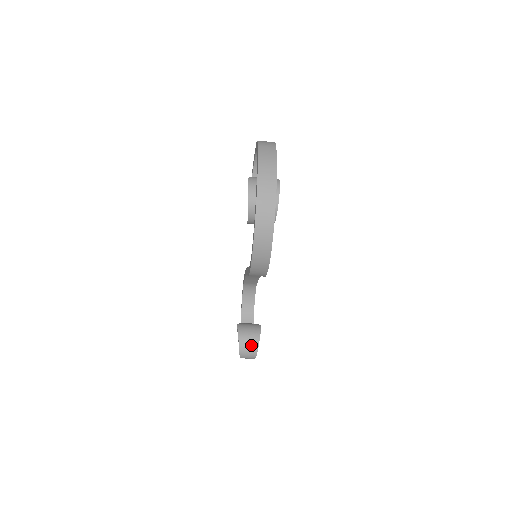
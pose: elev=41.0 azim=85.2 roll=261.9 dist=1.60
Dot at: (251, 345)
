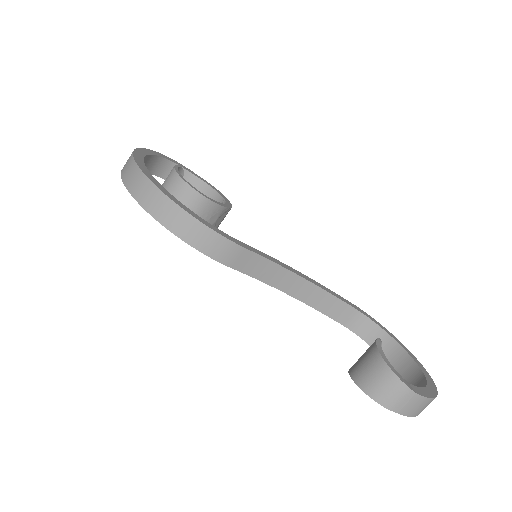
Dot at: (373, 369)
